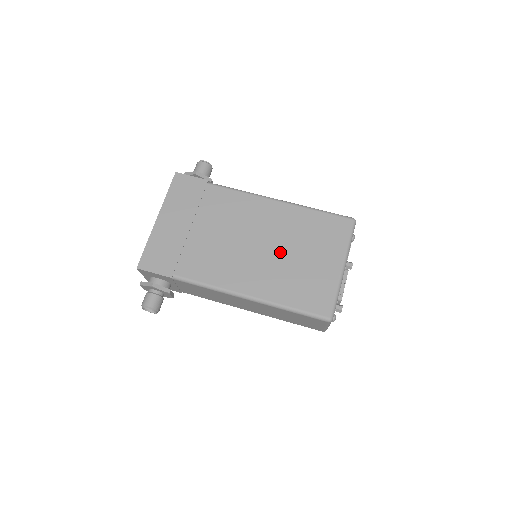
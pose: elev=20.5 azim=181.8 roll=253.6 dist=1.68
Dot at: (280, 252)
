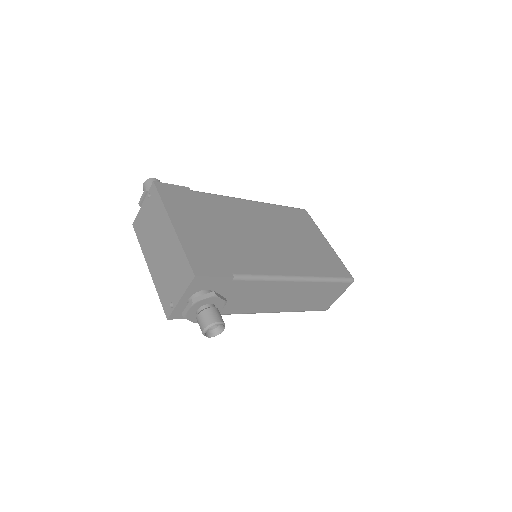
Dot at: (288, 238)
